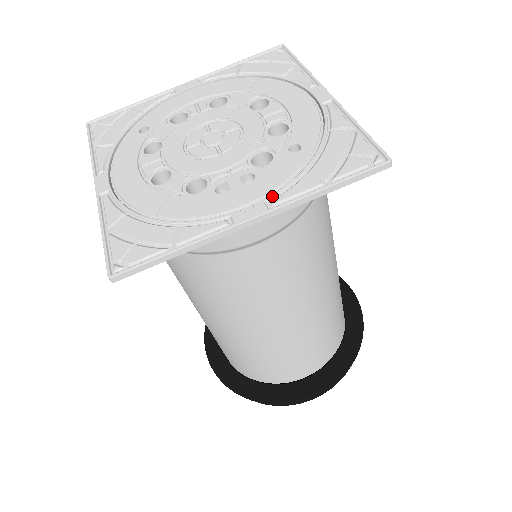
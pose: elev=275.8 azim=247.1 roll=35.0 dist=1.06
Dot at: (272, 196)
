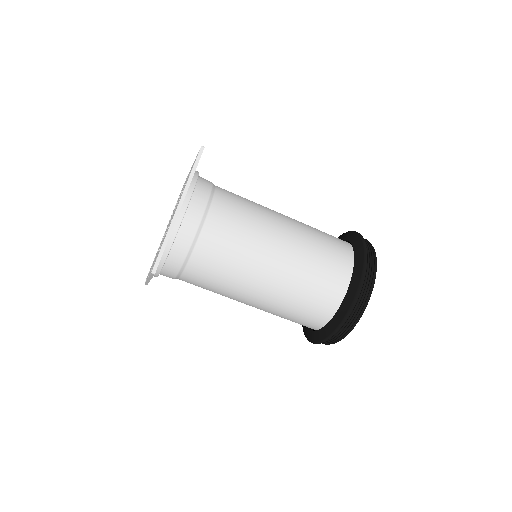
Dot at: occluded
